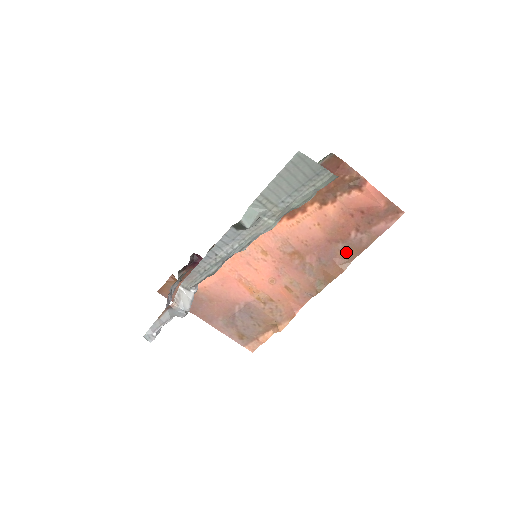
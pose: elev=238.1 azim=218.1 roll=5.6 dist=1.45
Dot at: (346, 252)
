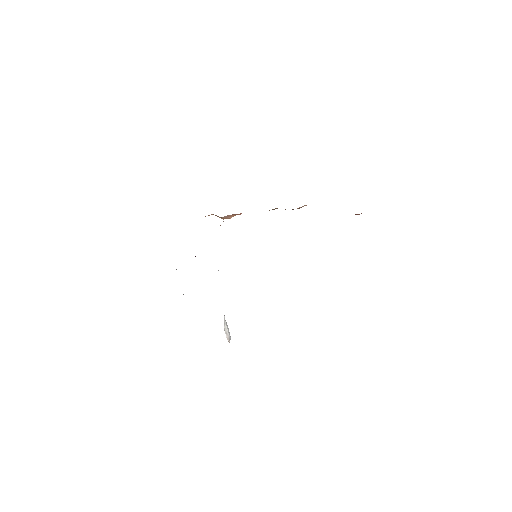
Dot at: occluded
